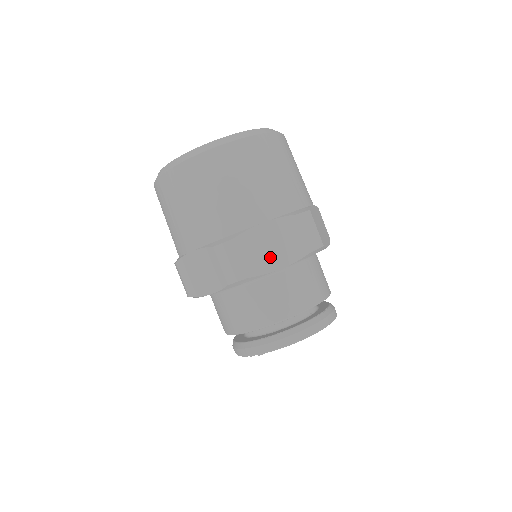
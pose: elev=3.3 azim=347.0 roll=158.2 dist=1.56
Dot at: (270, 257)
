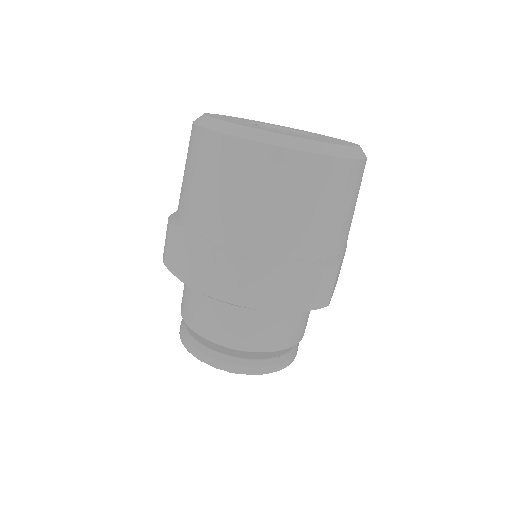
Dot at: occluded
